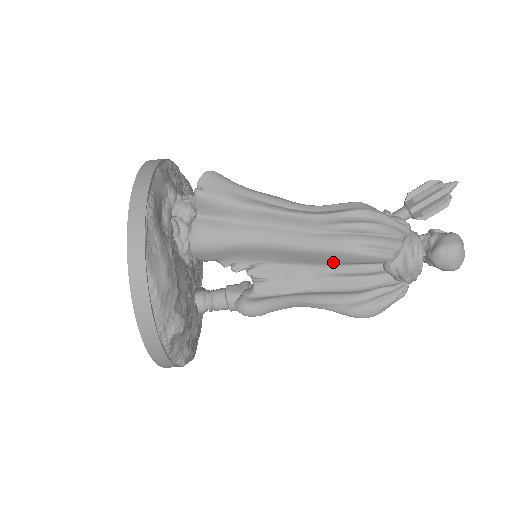
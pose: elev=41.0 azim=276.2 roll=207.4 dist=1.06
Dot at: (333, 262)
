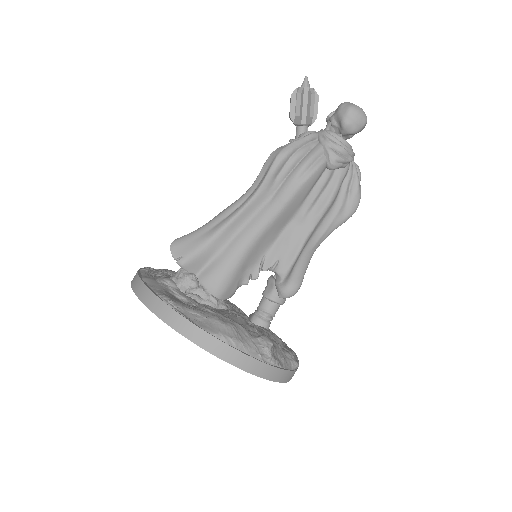
Dot at: (300, 202)
